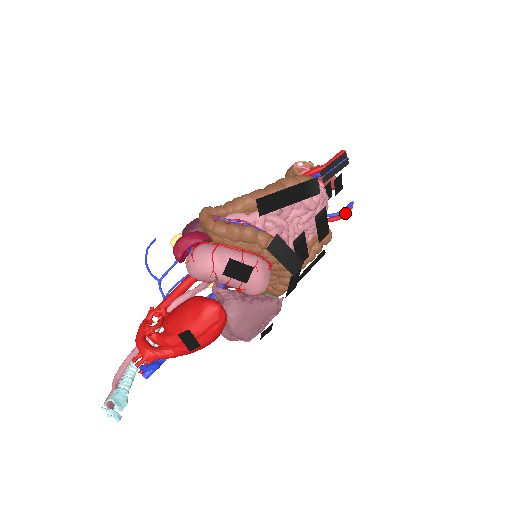
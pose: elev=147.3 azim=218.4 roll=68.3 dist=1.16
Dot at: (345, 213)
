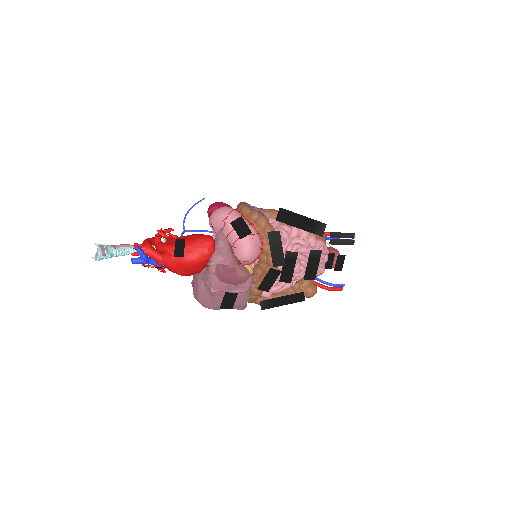
Dot at: (334, 288)
